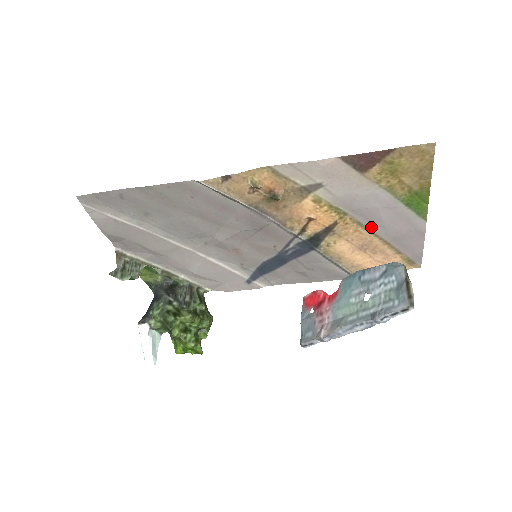
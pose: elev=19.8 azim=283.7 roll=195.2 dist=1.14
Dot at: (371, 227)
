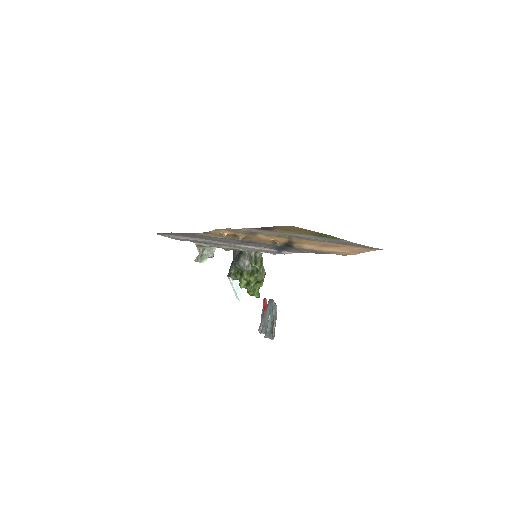
Dot at: (316, 240)
